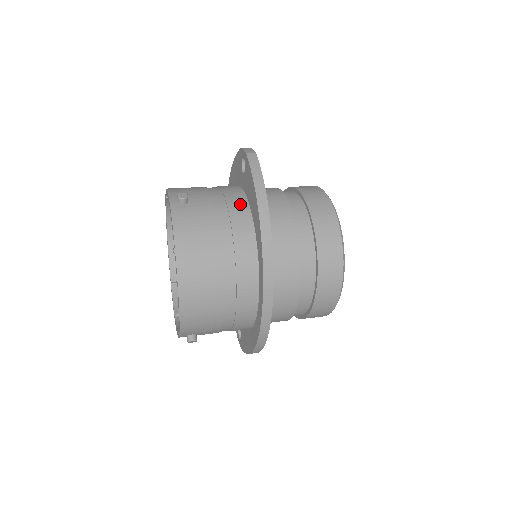
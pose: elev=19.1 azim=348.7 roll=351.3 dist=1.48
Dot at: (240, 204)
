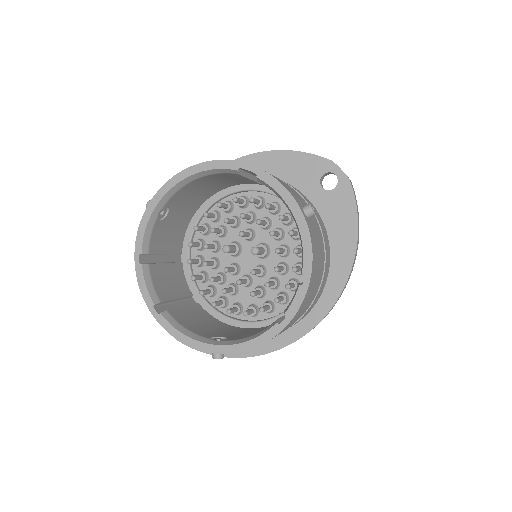
Dot at: (323, 227)
